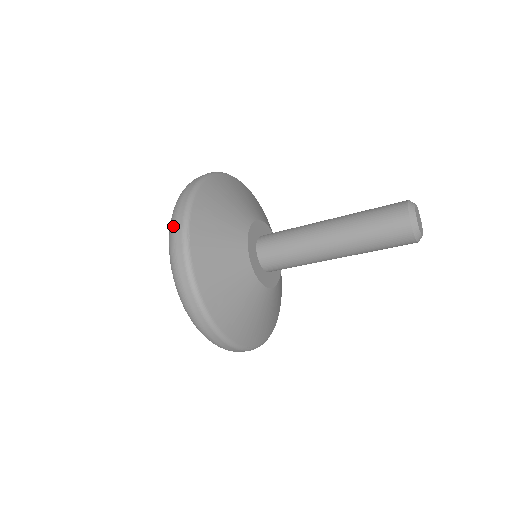
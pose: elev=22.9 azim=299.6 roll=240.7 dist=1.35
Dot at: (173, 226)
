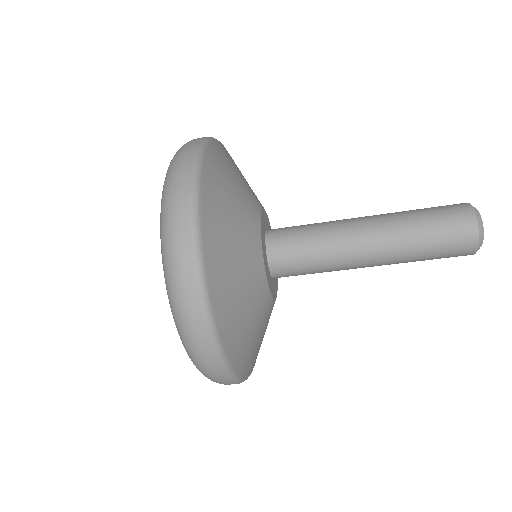
Dot at: (172, 221)
